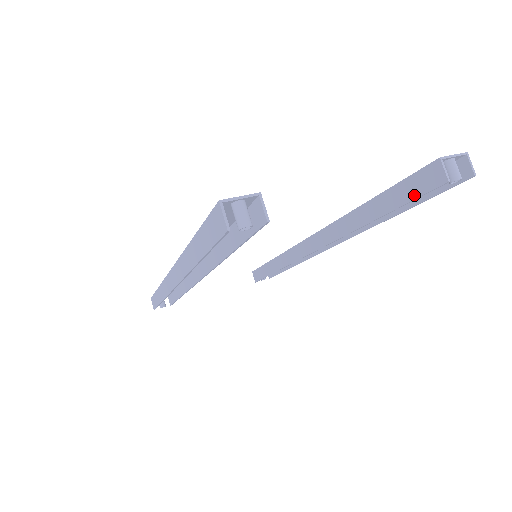
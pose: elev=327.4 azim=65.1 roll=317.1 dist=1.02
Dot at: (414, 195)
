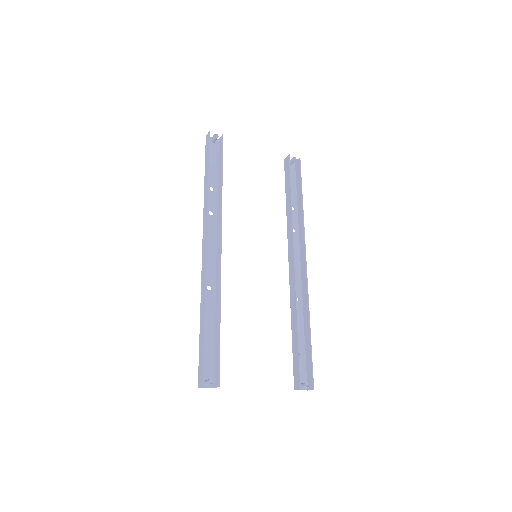
Dot at: (289, 171)
